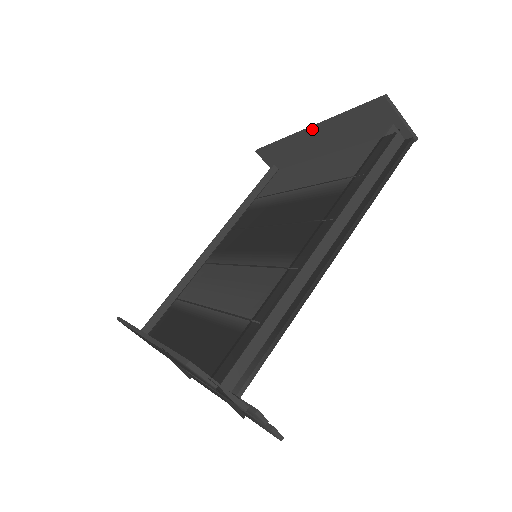
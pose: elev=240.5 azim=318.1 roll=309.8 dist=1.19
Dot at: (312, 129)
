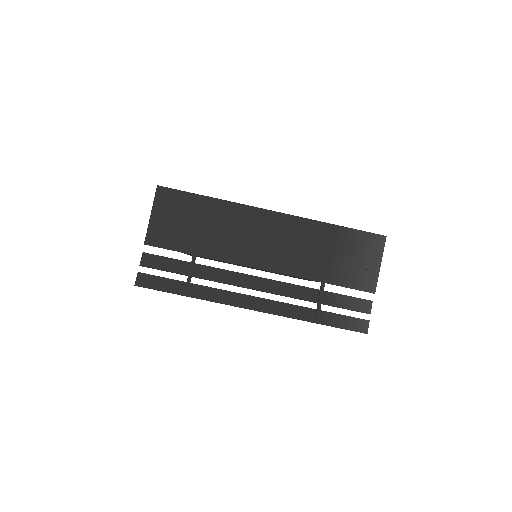
Dot at: occluded
